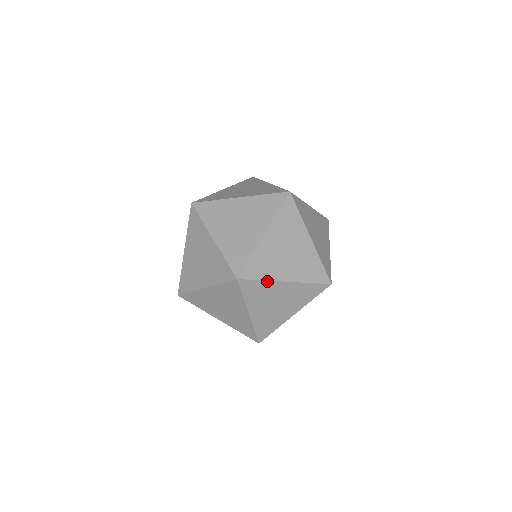
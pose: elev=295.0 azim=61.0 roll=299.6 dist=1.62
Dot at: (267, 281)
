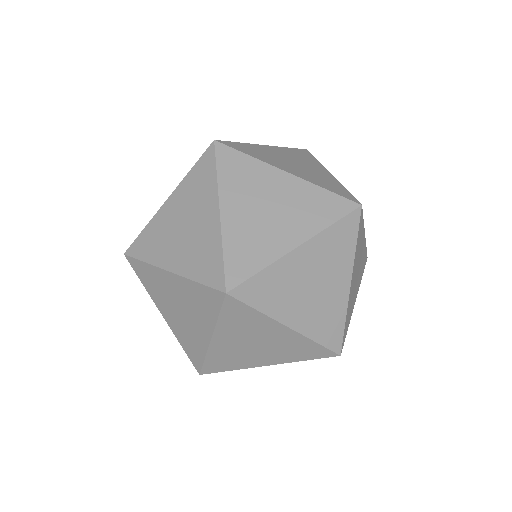
Dot at: (349, 322)
